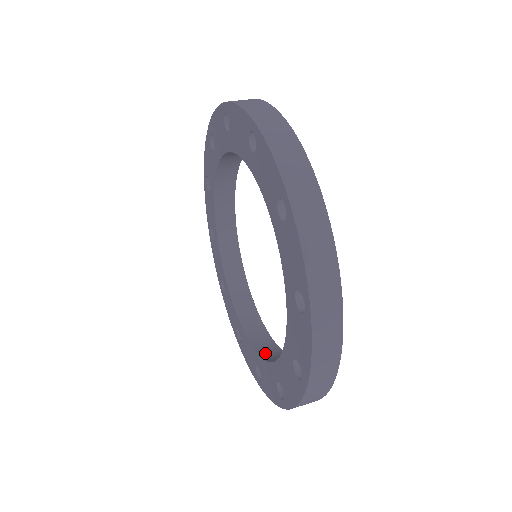
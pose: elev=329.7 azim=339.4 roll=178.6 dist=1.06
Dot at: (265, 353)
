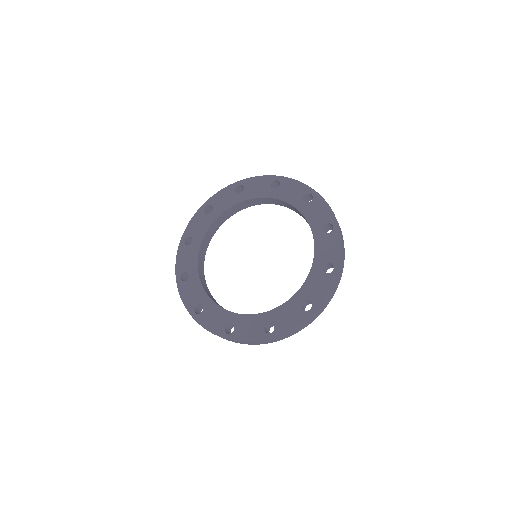
Dot at: (273, 310)
